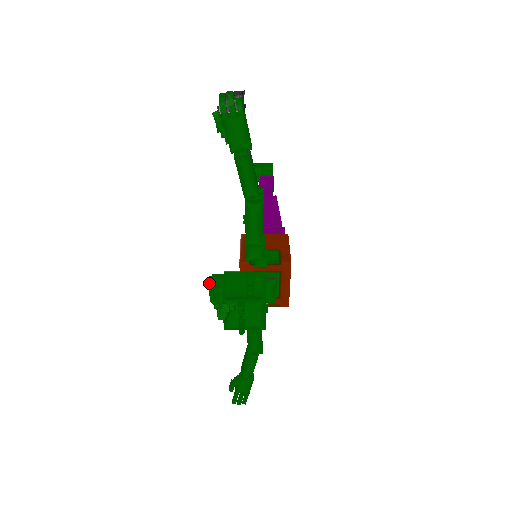
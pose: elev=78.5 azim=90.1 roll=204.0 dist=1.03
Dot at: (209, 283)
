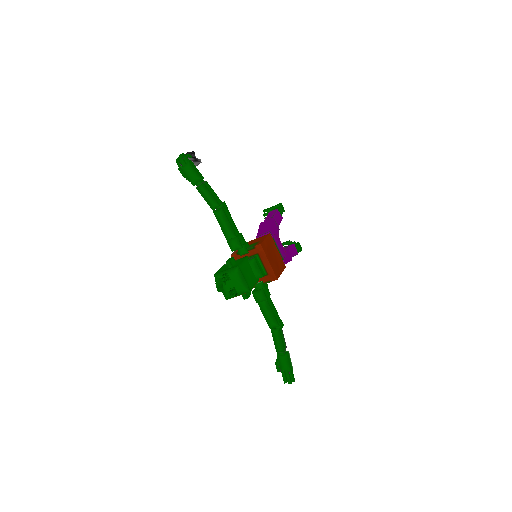
Dot at: occluded
